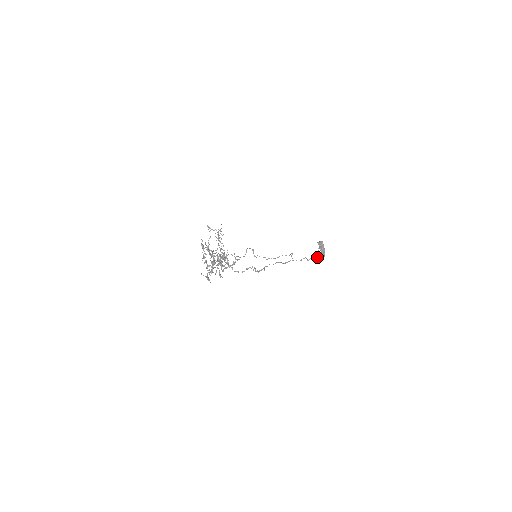
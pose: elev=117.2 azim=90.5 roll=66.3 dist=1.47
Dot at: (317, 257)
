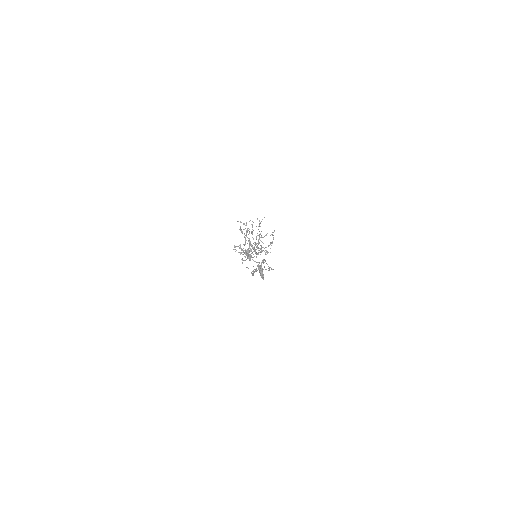
Dot at: (273, 269)
